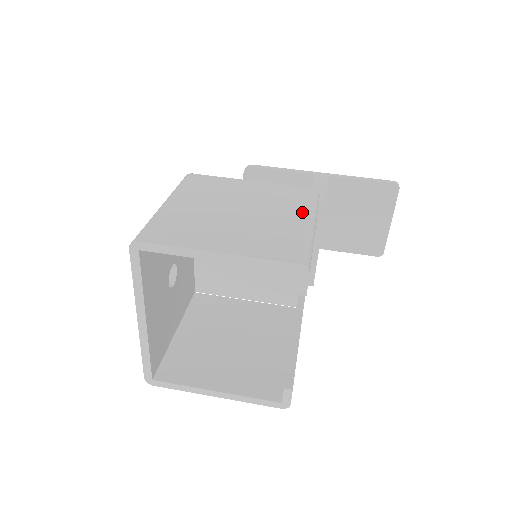
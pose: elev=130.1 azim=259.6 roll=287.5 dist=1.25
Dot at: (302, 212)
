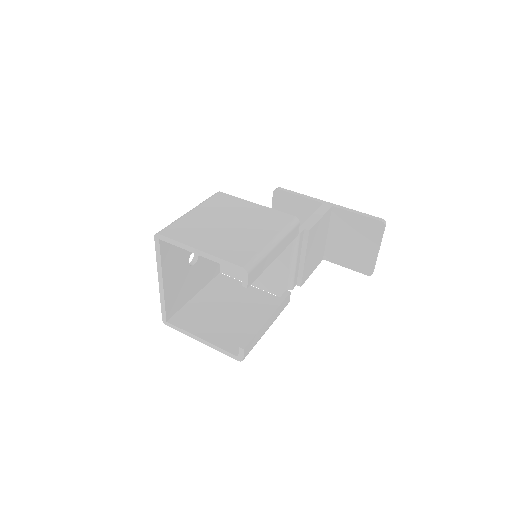
Dot at: (272, 233)
